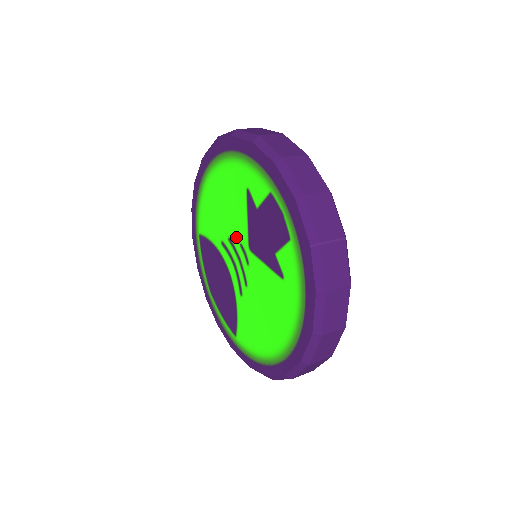
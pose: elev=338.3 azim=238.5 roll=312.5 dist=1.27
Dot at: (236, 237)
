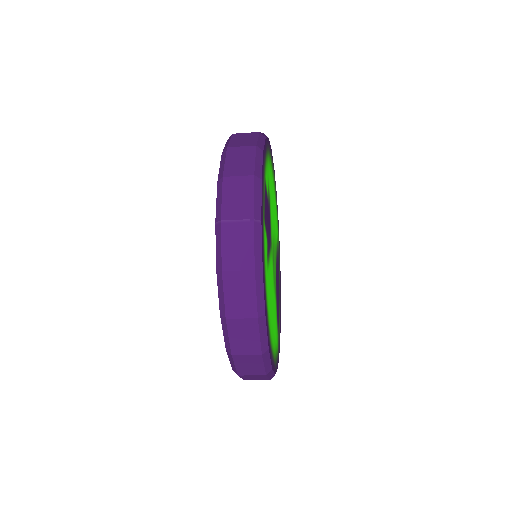
Dot at: occluded
